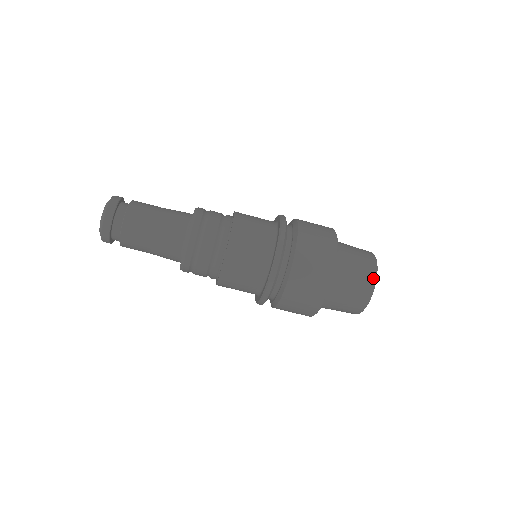
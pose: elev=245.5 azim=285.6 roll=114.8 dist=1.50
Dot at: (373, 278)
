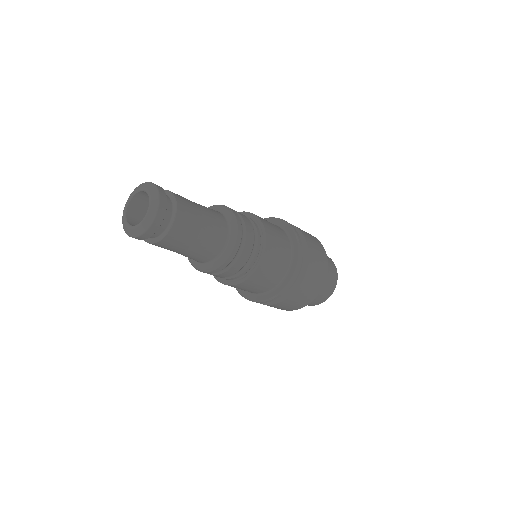
Dot at: occluded
